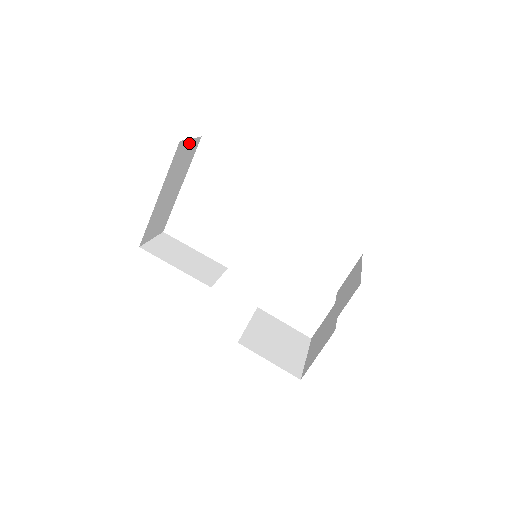
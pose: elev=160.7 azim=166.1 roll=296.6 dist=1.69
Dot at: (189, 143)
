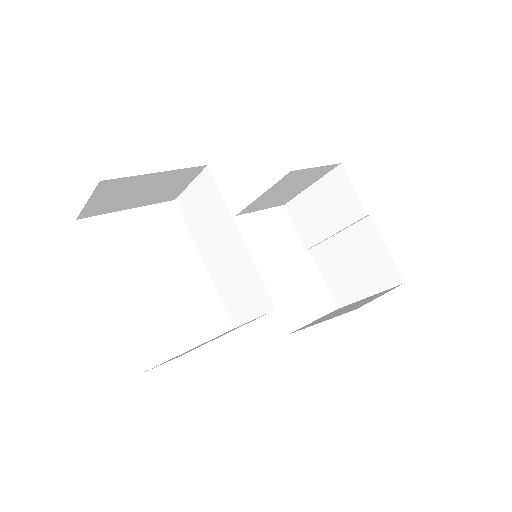
Dot at: occluded
